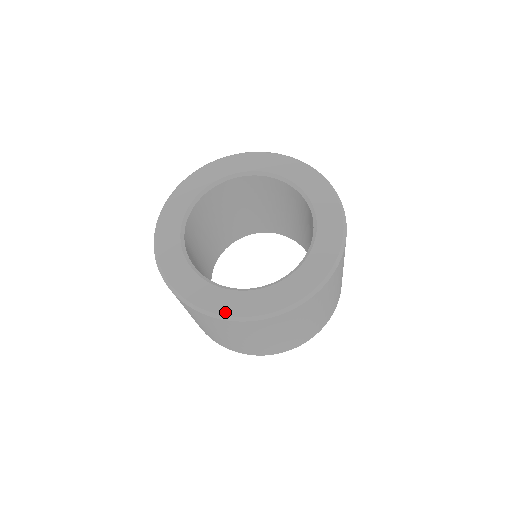
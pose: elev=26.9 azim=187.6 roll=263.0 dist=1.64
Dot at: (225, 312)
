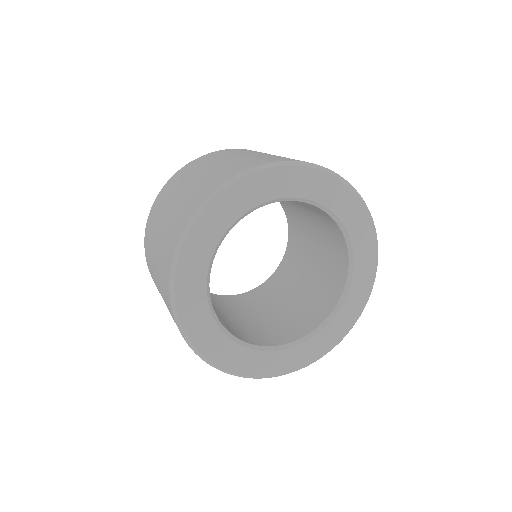
Dot at: (299, 367)
